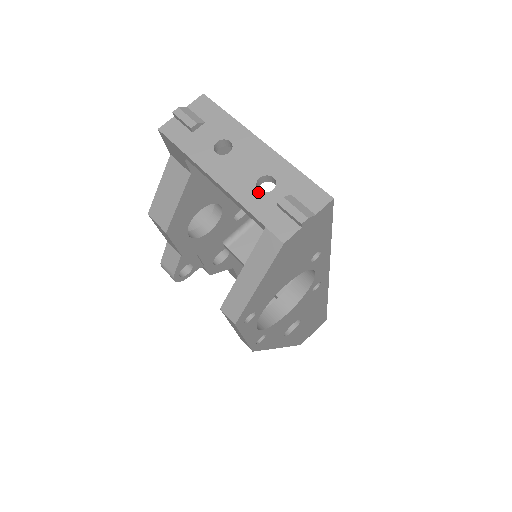
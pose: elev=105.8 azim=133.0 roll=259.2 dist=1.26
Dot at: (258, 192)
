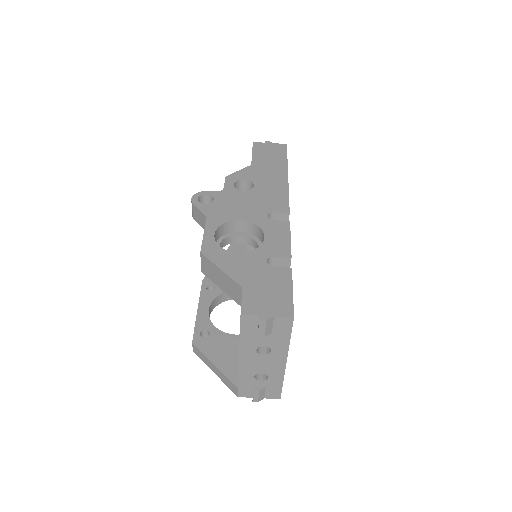
Dot at: (253, 377)
